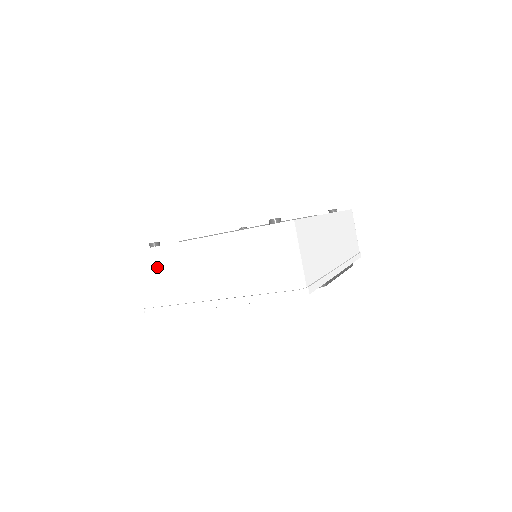
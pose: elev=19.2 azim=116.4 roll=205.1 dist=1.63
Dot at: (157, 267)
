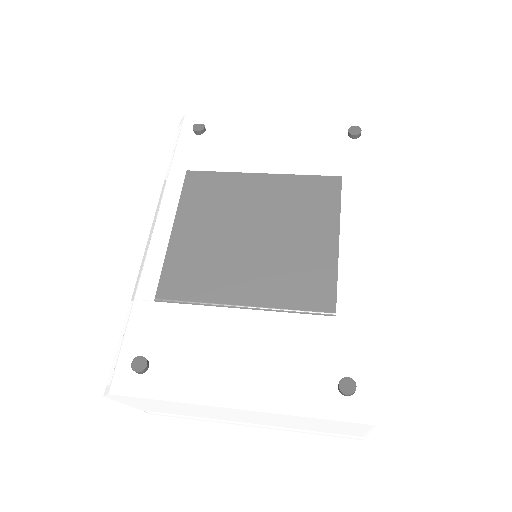
Dot at: (161, 405)
